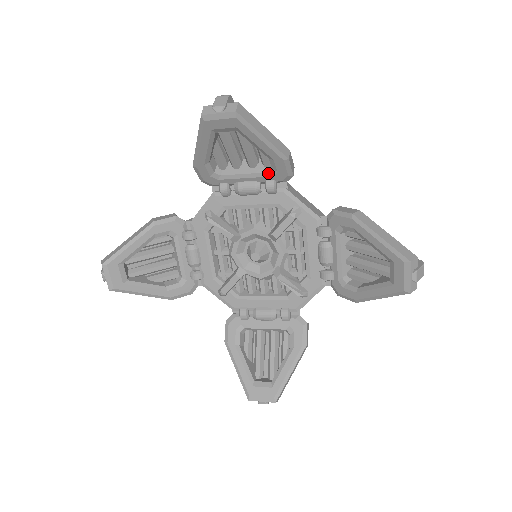
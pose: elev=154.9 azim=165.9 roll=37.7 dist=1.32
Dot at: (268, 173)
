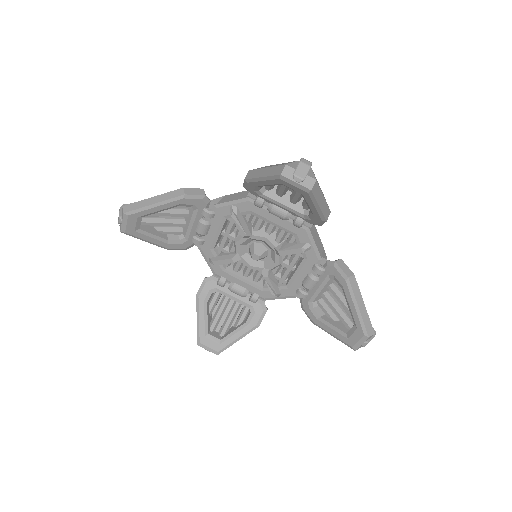
Dot at: (303, 215)
